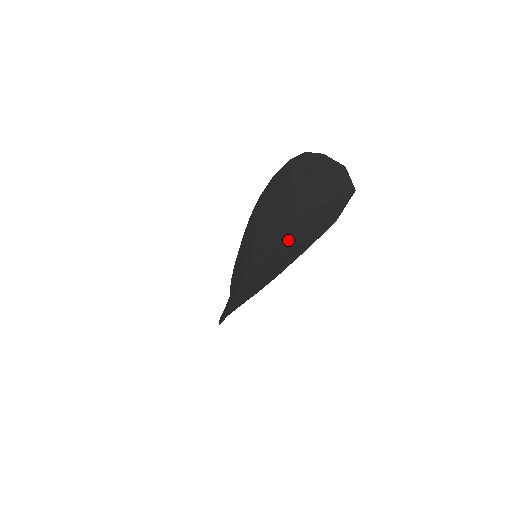
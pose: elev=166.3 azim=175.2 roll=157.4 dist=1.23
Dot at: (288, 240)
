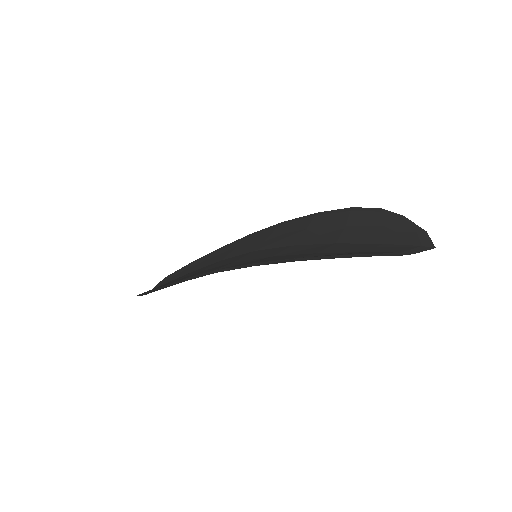
Dot at: (336, 248)
